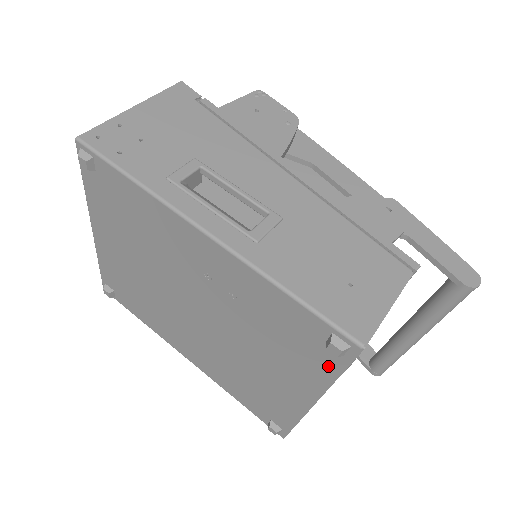
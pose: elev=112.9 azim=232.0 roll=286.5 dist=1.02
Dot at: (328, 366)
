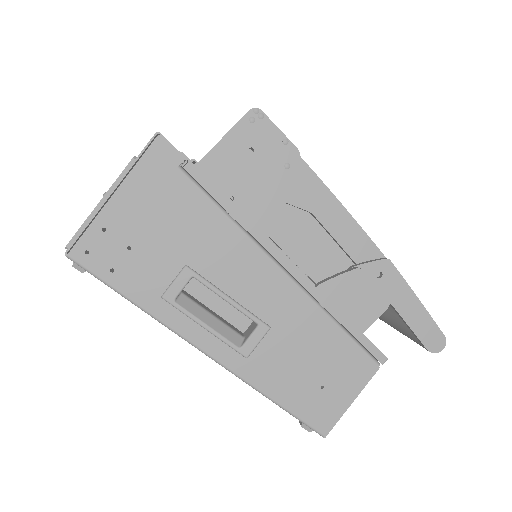
Dot at: occluded
